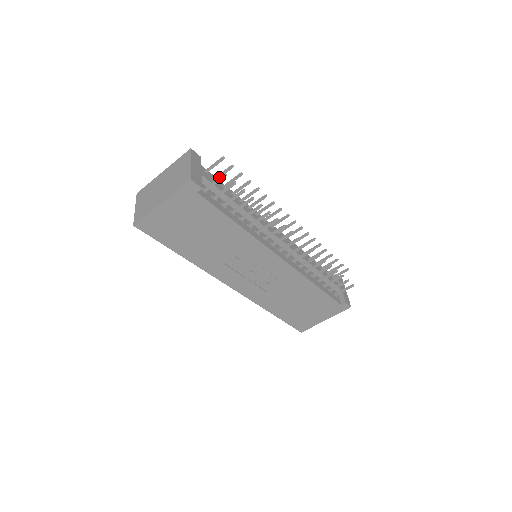
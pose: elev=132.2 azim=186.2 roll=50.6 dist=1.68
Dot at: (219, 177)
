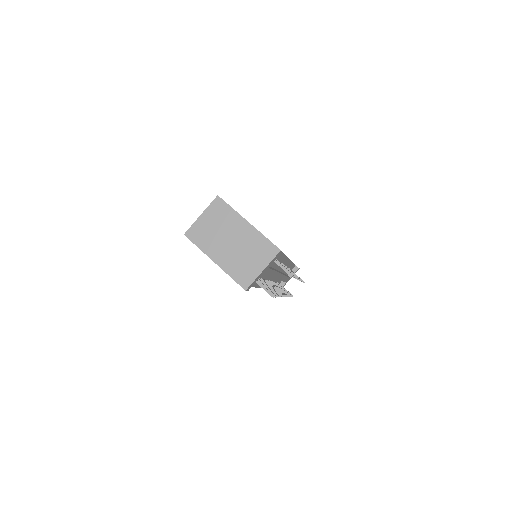
Dot at: (269, 291)
